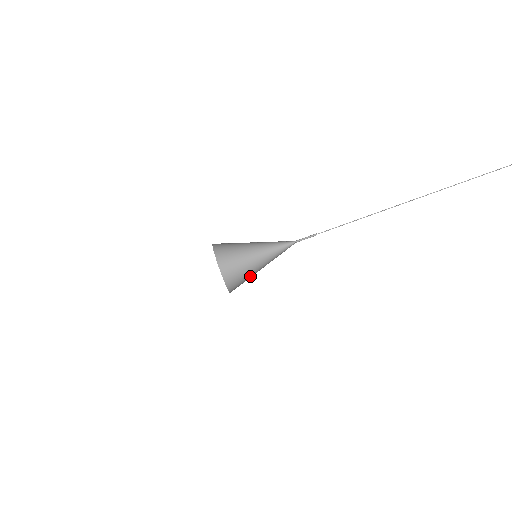
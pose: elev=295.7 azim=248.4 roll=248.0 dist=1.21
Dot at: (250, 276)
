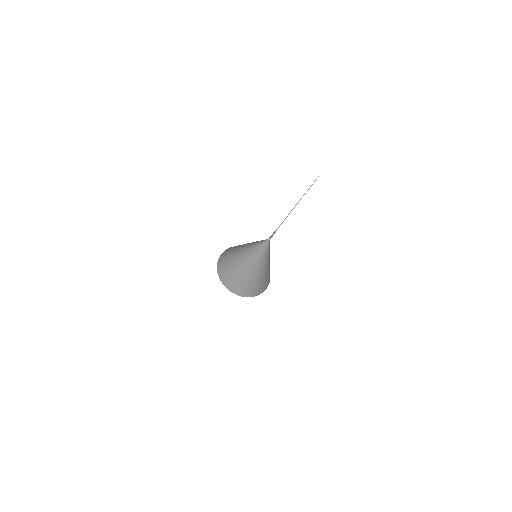
Dot at: (257, 277)
